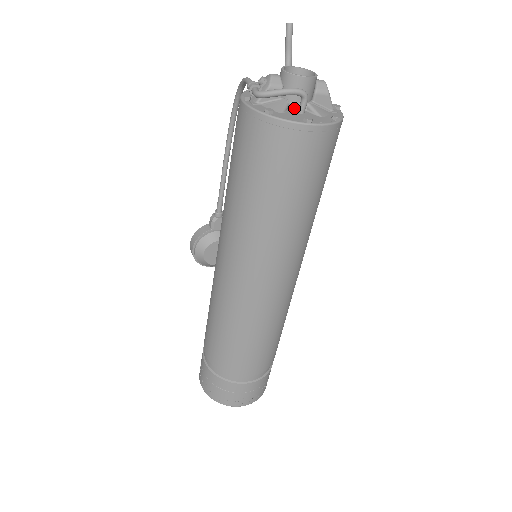
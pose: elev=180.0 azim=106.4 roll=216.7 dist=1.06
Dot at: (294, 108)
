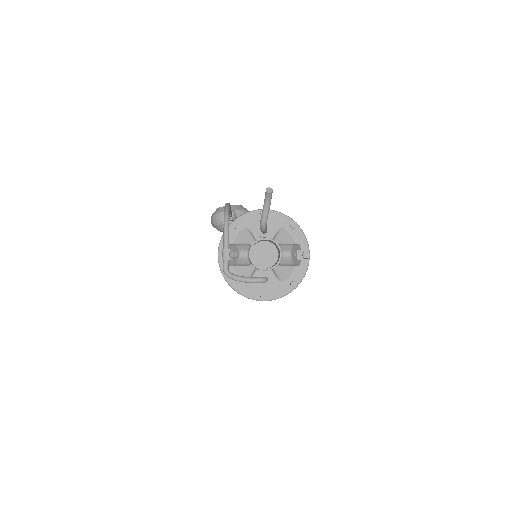
Dot at: occluded
